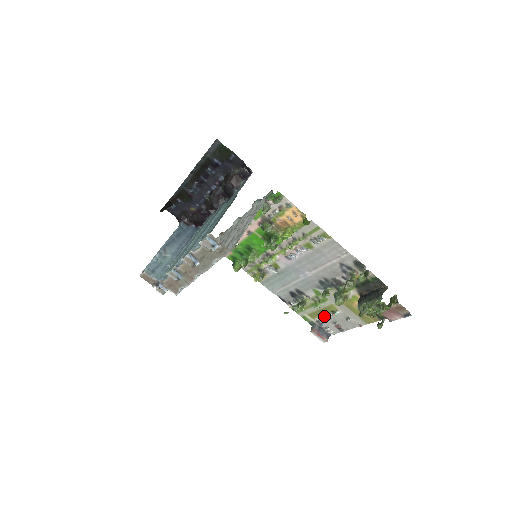
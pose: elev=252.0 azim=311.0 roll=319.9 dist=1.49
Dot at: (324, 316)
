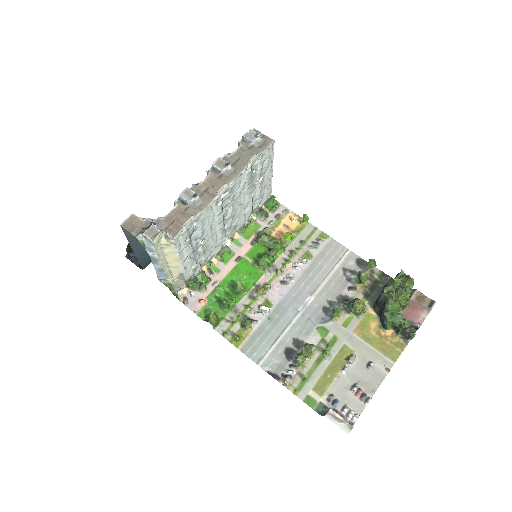
Dot at: (337, 379)
